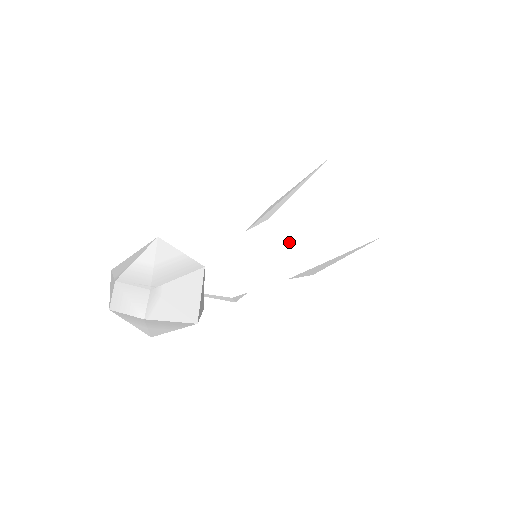
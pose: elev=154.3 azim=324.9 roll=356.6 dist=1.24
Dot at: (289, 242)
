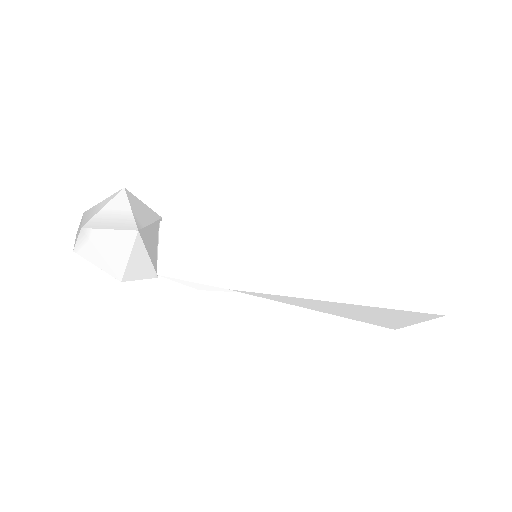
Dot at: (279, 254)
